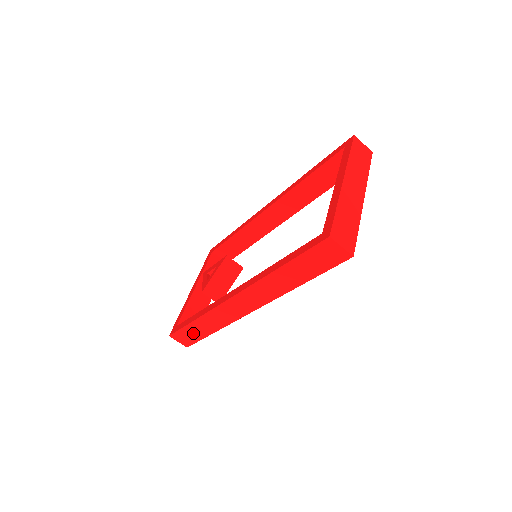
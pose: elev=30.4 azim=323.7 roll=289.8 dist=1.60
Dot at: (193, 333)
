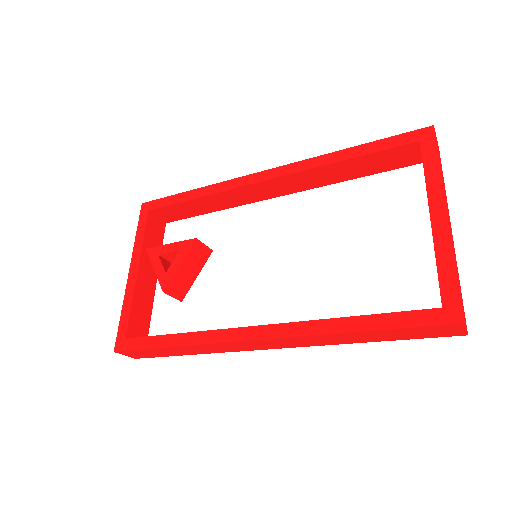
Dot at: (158, 353)
